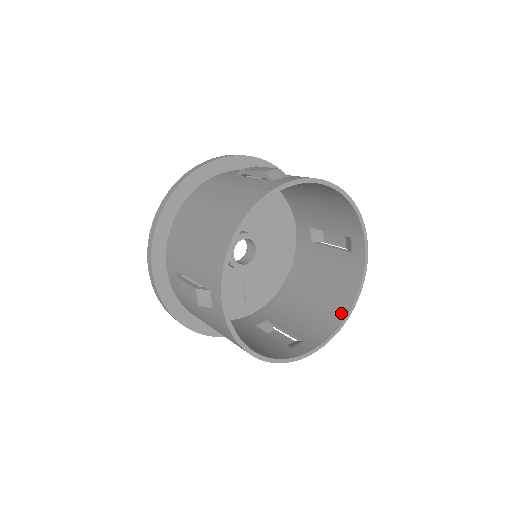
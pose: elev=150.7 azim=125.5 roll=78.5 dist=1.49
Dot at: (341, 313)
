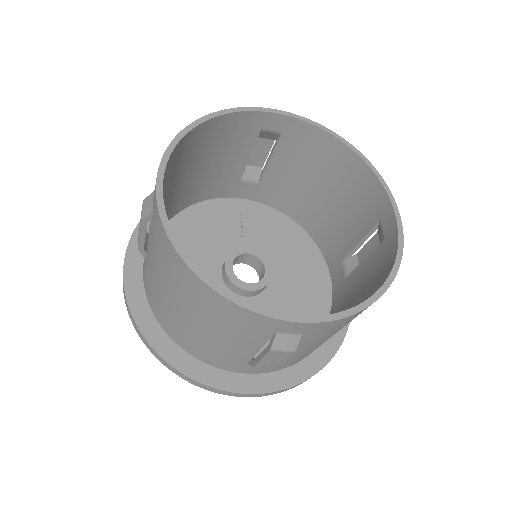
Dot at: occluded
